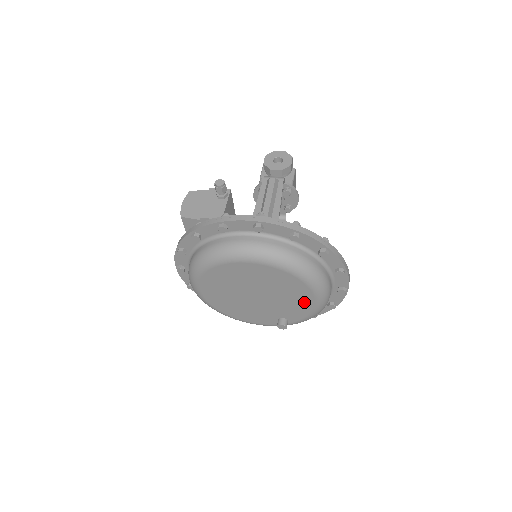
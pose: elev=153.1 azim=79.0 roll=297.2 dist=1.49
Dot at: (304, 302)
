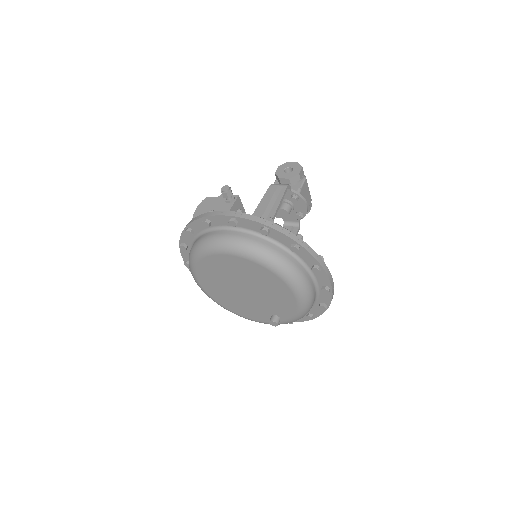
Dot at: (286, 298)
